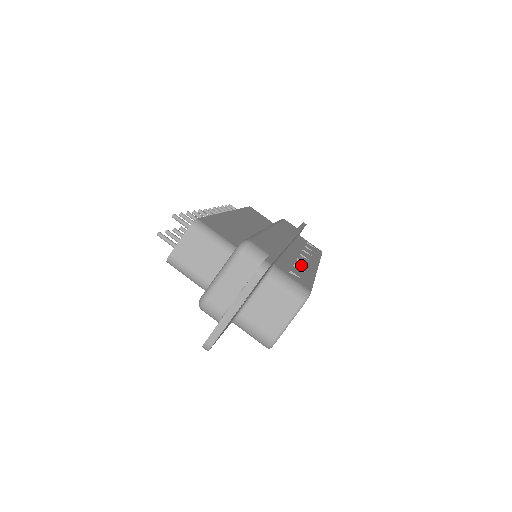
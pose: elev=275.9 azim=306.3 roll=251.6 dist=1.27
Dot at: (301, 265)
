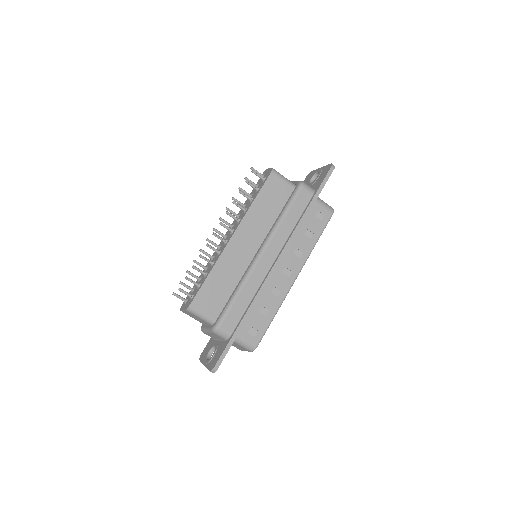
Dot at: (271, 300)
